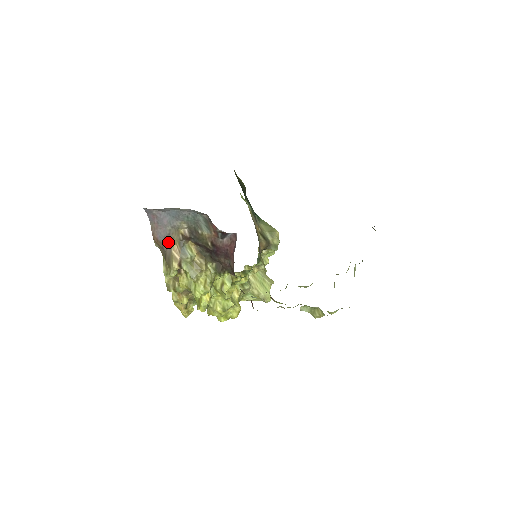
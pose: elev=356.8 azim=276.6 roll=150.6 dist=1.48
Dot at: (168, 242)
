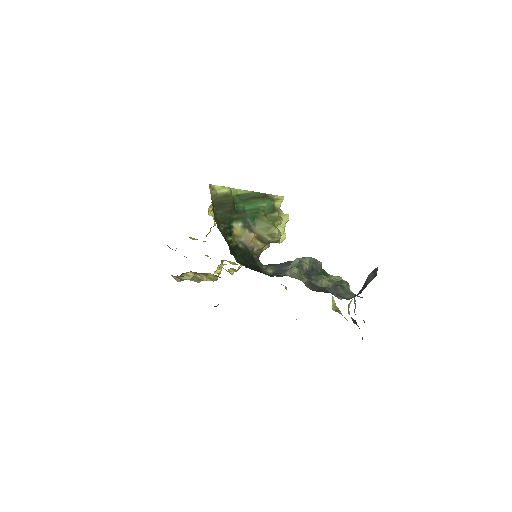
Dot at: occluded
